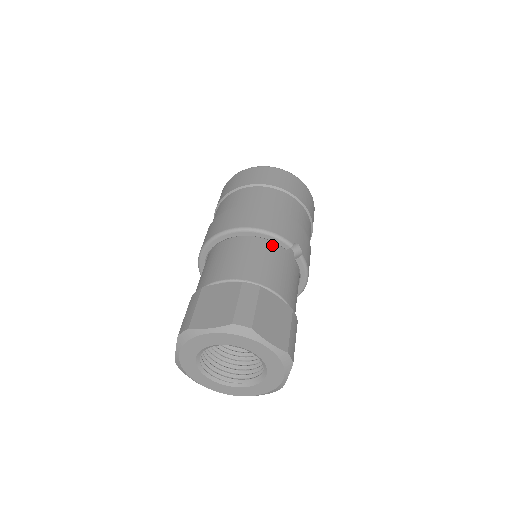
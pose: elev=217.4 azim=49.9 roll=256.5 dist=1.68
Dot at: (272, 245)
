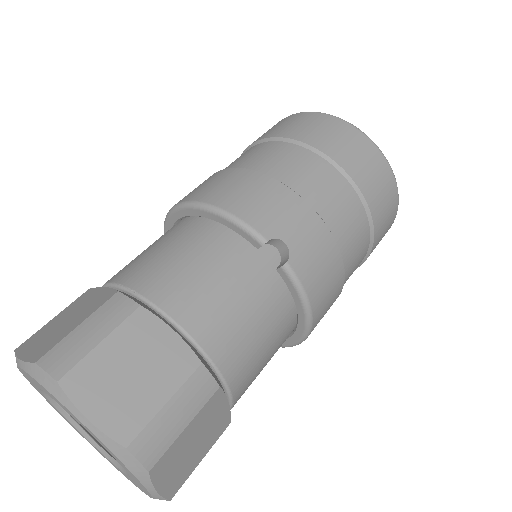
Dot at: (230, 237)
